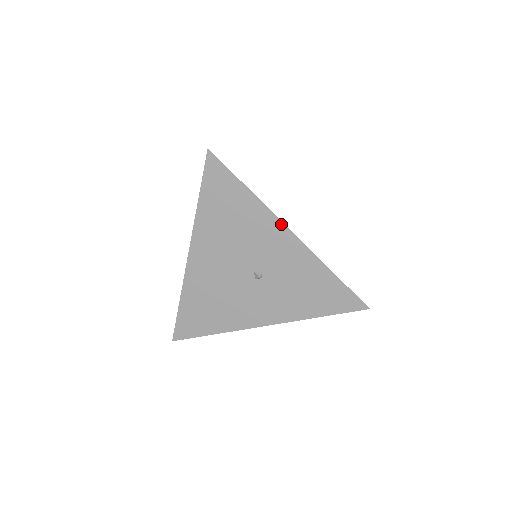
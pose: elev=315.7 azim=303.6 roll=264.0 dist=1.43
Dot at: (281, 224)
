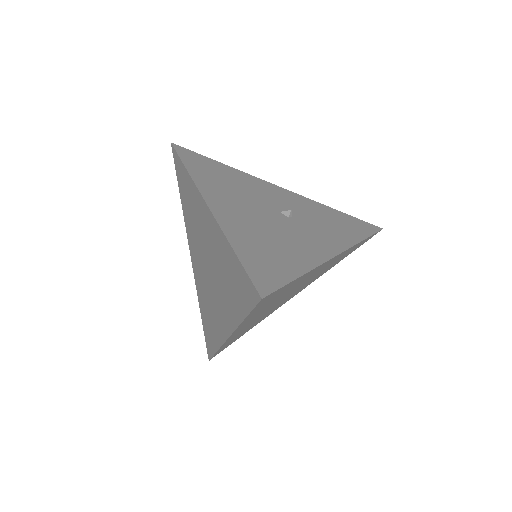
Dot at: (268, 183)
